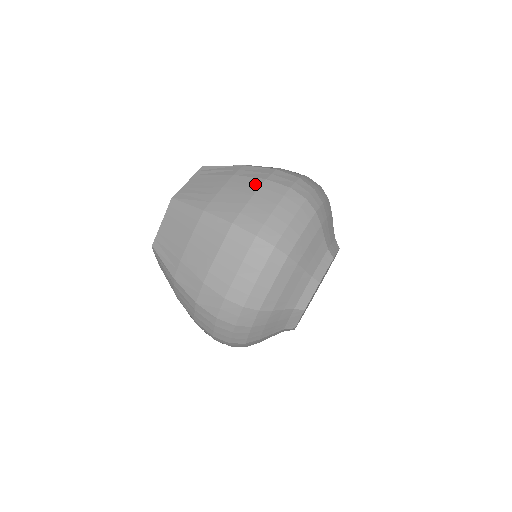
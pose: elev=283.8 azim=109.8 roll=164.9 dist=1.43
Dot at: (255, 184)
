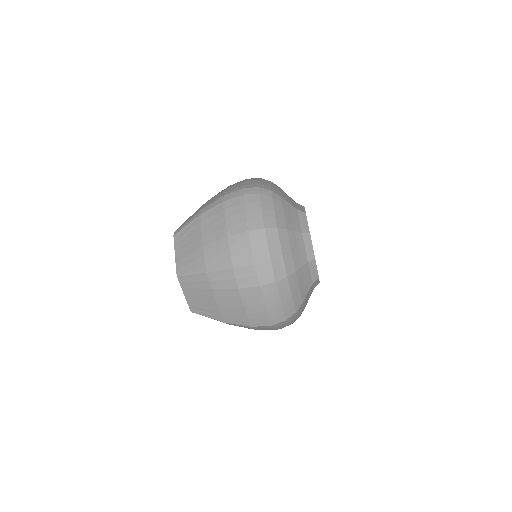
Dot at: (236, 296)
